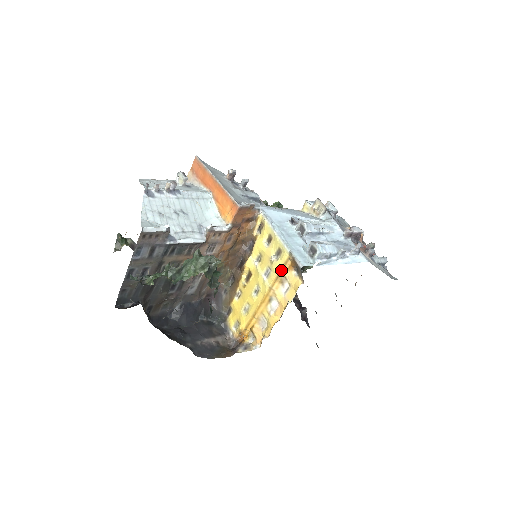
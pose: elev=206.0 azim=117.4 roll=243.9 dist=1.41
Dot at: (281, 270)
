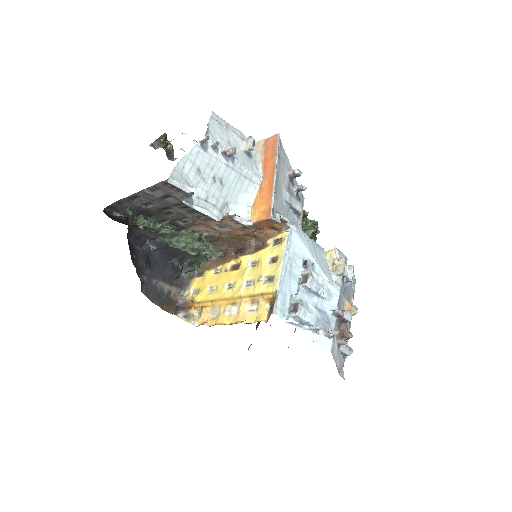
Dot at: (260, 294)
